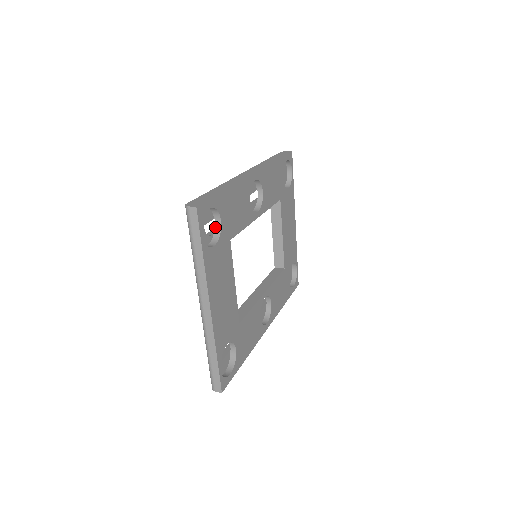
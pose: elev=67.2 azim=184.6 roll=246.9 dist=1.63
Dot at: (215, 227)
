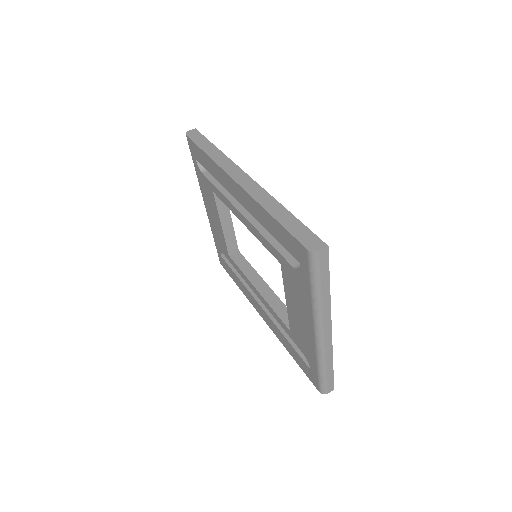
Dot at: occluded
